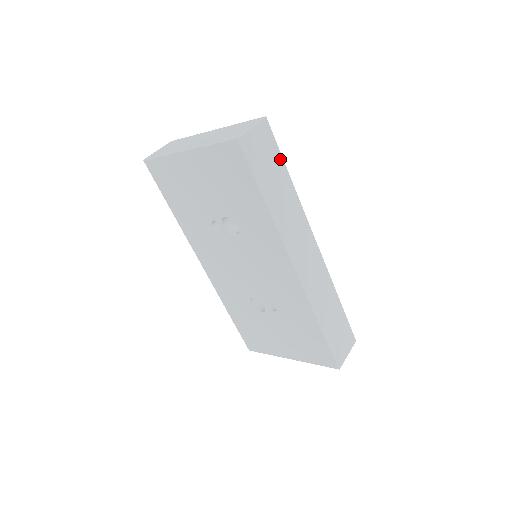
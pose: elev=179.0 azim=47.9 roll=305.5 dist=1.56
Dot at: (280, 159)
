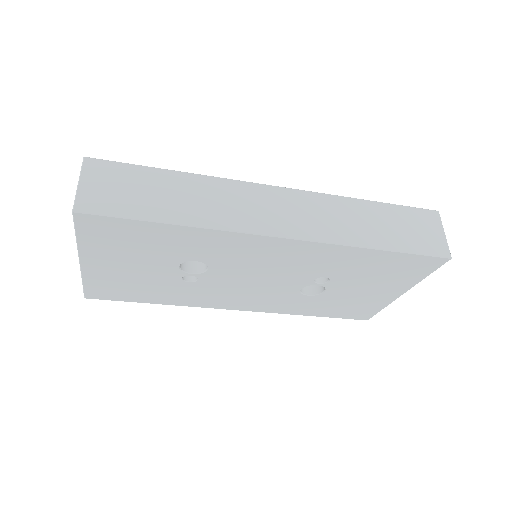
Dot at: (144, 171)
